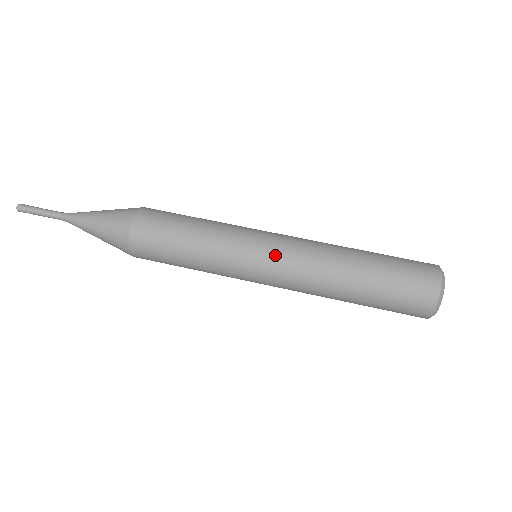
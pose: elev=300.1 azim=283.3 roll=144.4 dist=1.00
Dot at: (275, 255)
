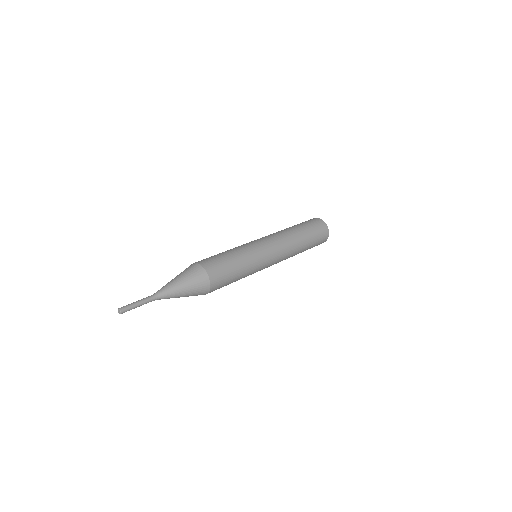
Dot at: (271, 244)
